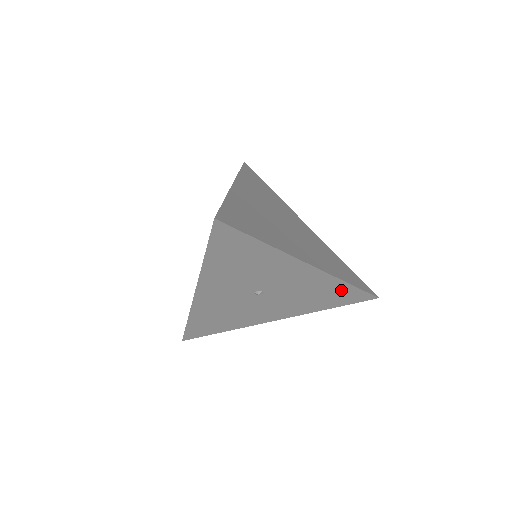
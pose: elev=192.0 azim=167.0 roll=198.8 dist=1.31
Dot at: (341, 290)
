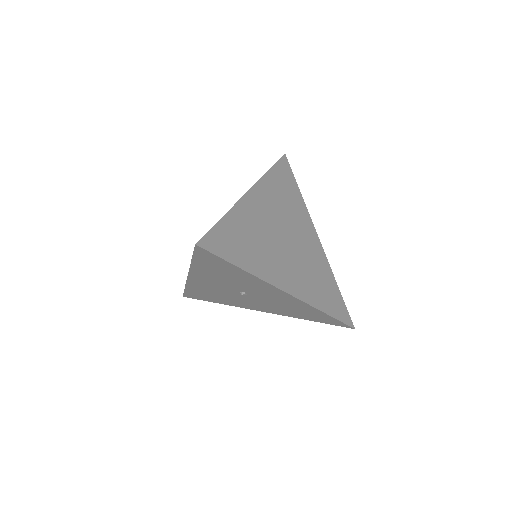
Dot at: (318, 314)
